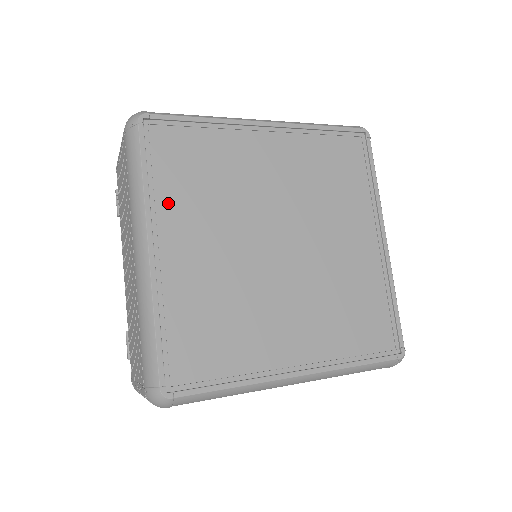
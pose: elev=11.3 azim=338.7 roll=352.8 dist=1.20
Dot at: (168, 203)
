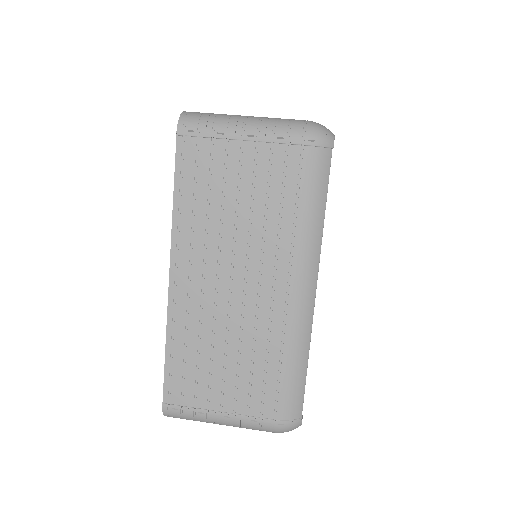
Dot at: occluded
